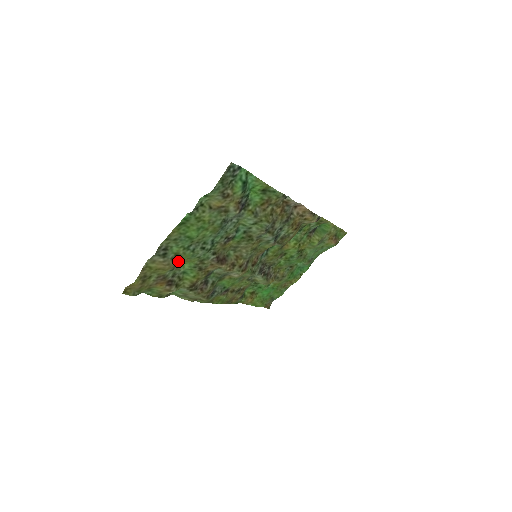
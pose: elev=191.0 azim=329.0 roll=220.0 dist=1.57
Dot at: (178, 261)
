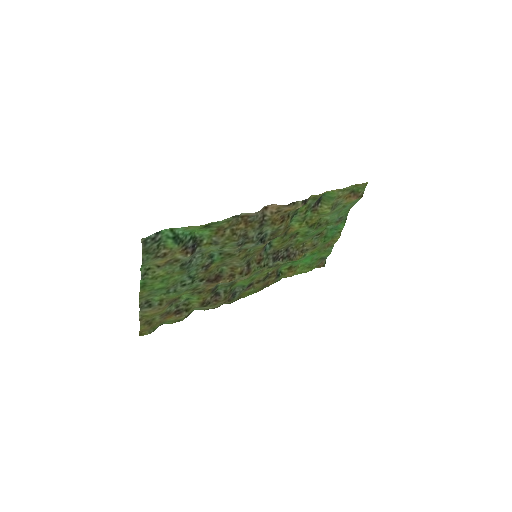
Dot at: (169, 301)
